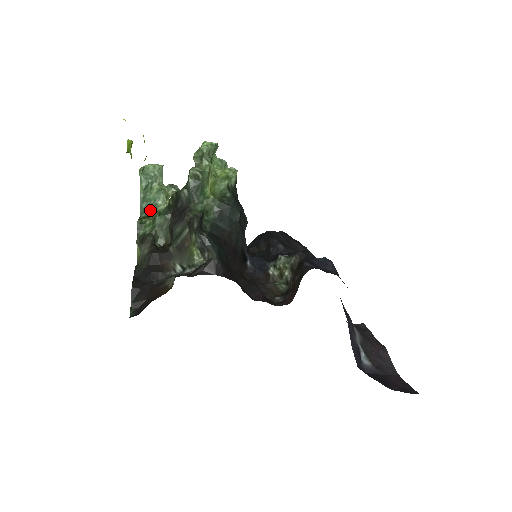
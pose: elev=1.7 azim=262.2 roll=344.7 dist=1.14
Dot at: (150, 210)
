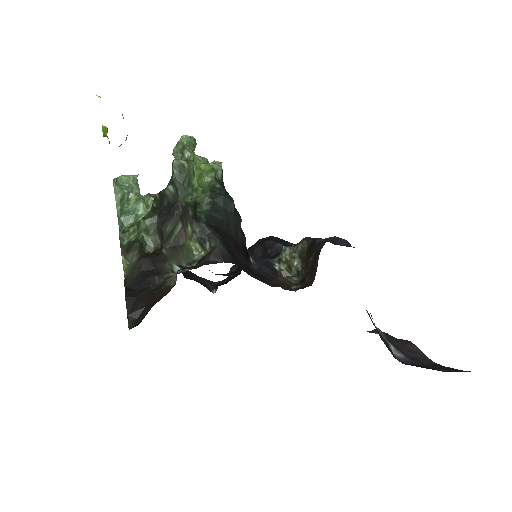
Dot at: (130, 223)
